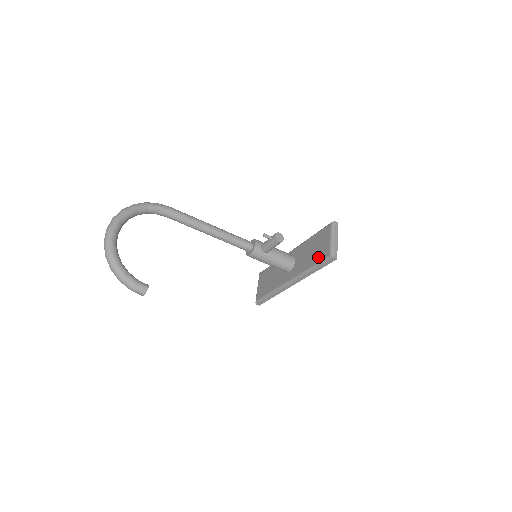
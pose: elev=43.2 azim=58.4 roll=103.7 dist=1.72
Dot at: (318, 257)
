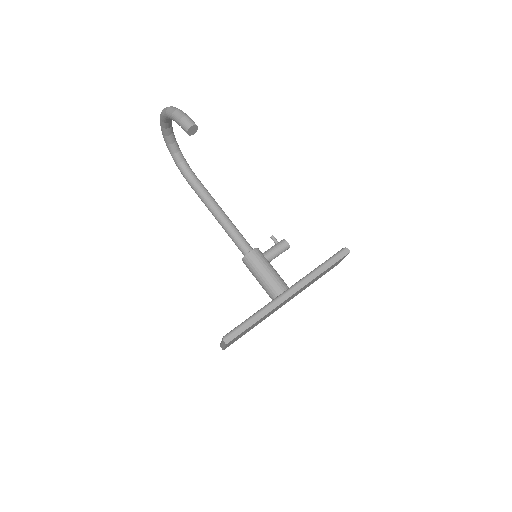
Dot at: occluded
